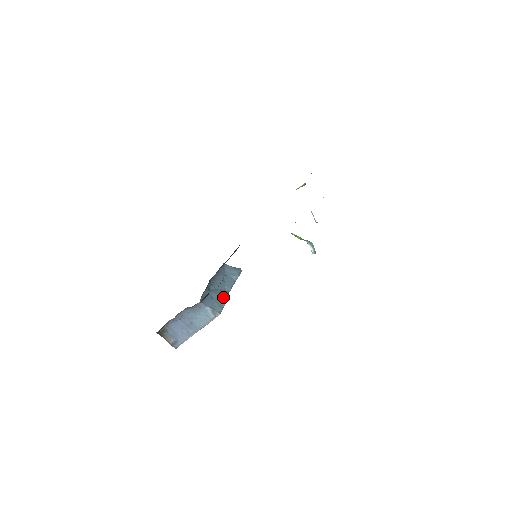
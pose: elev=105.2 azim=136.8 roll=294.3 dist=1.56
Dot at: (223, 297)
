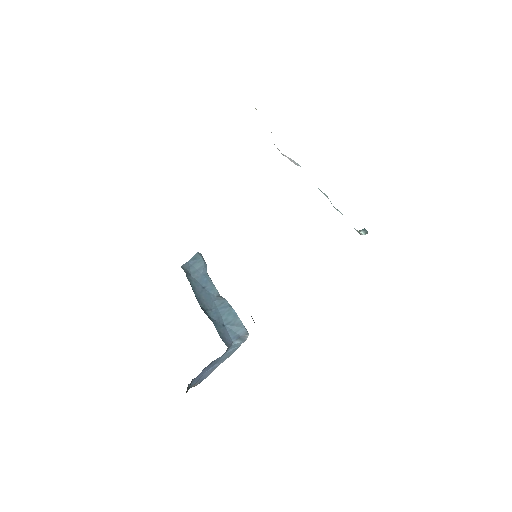
Dot at: (229, 312)
